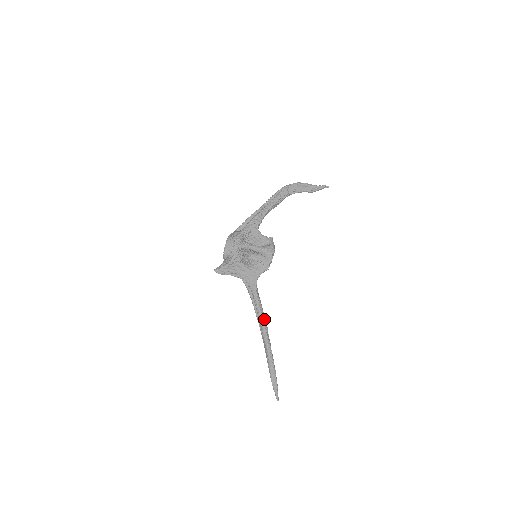
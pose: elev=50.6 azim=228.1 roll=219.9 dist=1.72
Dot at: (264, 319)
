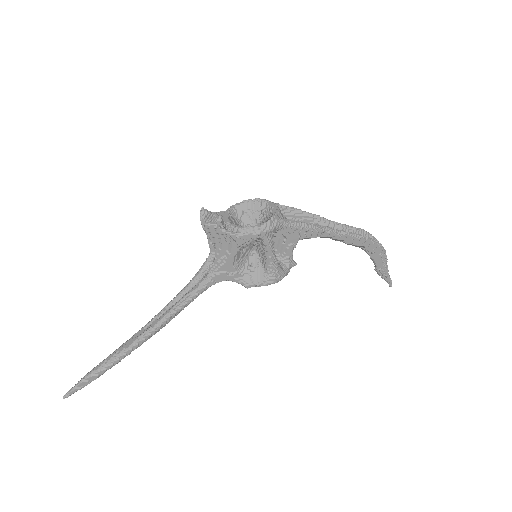
Dot at: (170, 320)
